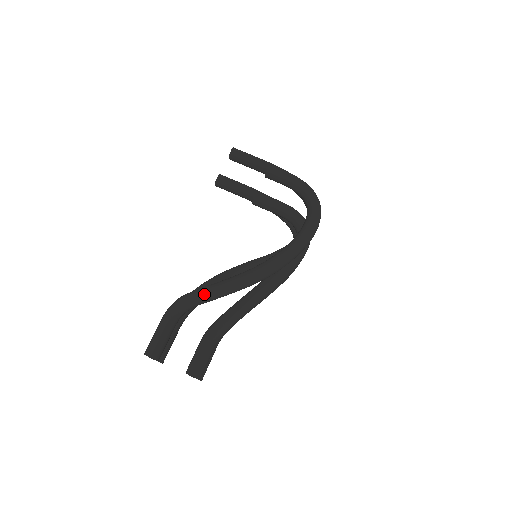
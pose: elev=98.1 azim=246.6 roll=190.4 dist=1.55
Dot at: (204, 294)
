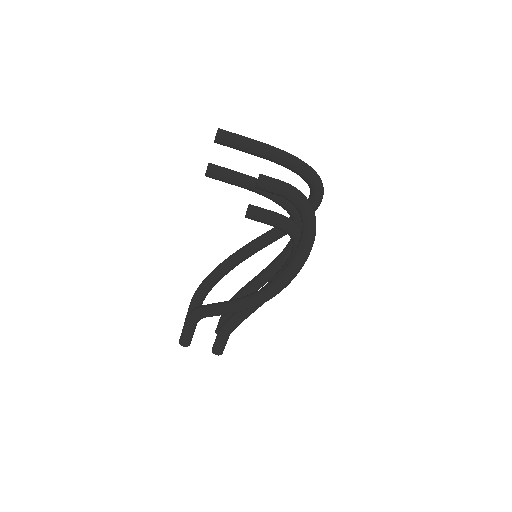
Dot at: (213, 315)
